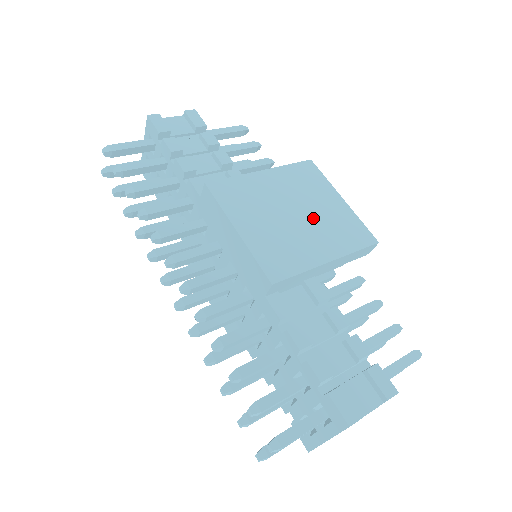
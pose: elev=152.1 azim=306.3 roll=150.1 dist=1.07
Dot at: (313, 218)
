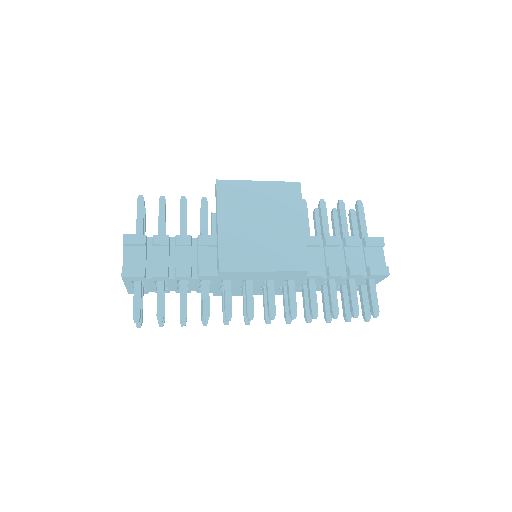
Dot at: (269, 214)
